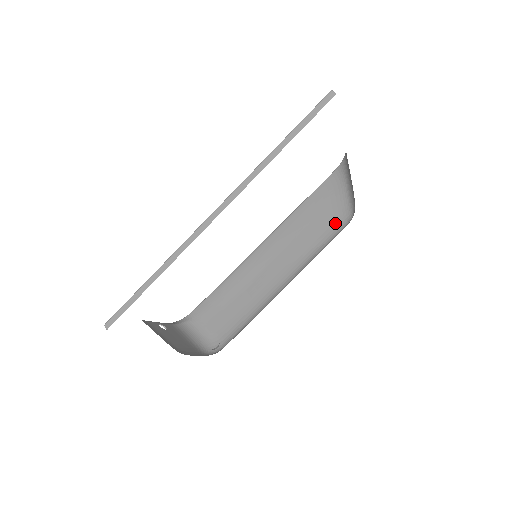
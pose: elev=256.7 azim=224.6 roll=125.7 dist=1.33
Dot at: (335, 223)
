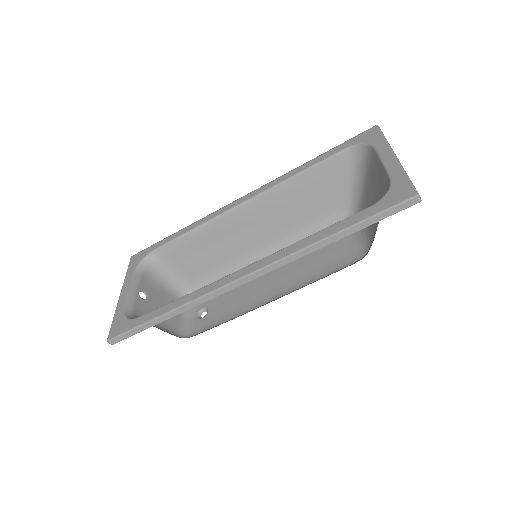
Dot at: (330, 210)
